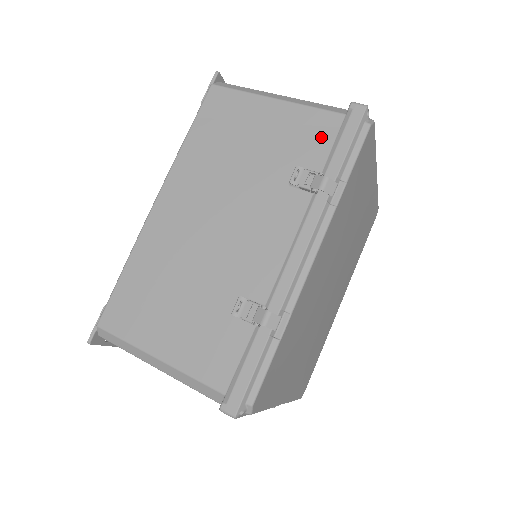
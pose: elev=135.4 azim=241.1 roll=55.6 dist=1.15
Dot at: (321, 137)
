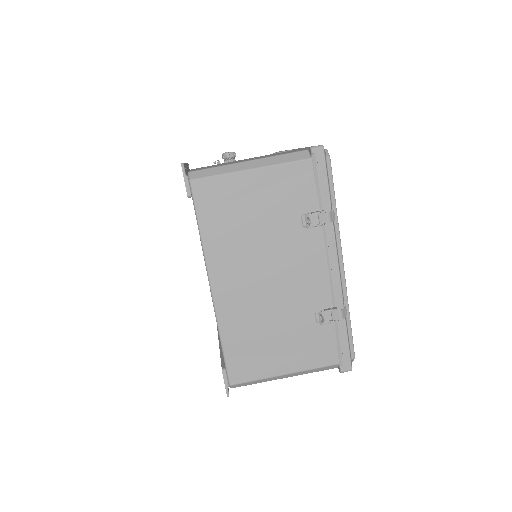
Dot at: (304, 183)
